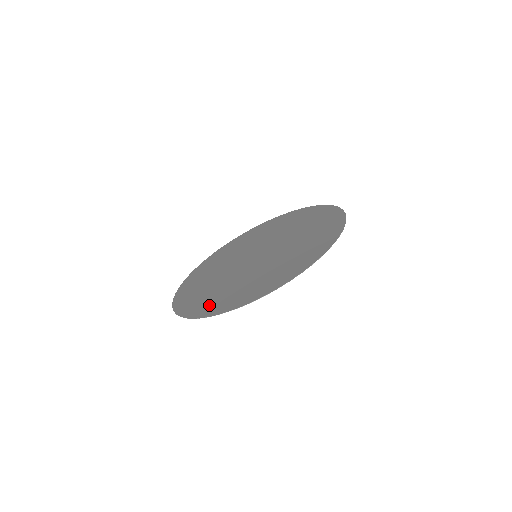
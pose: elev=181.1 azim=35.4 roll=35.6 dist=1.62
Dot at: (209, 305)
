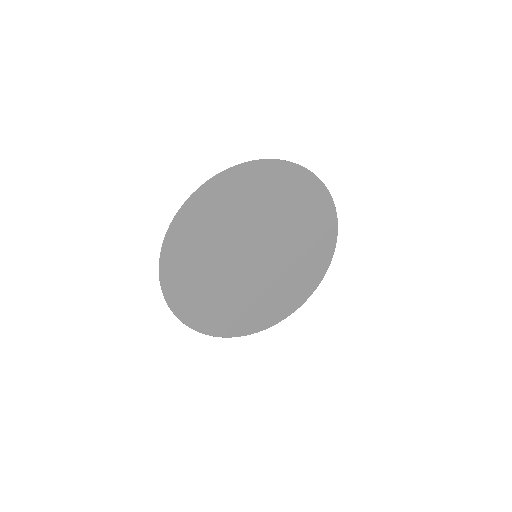
Dot at: (178, 267)
